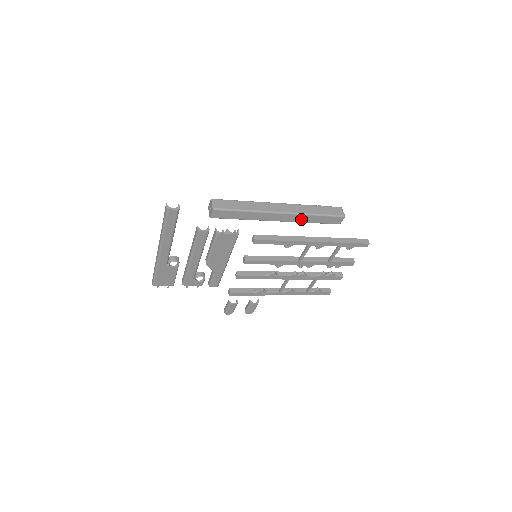
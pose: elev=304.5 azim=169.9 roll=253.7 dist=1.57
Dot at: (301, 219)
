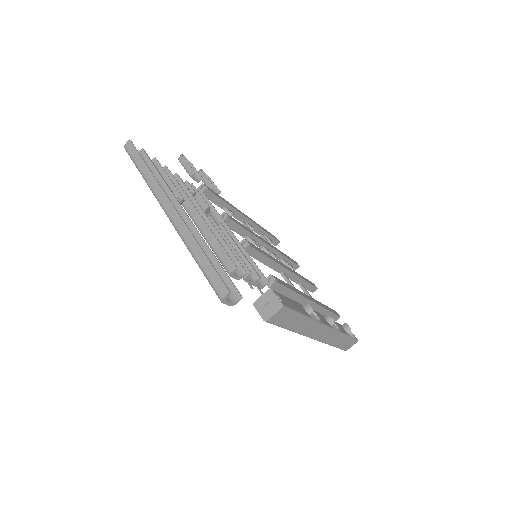
Dot at: occluded
